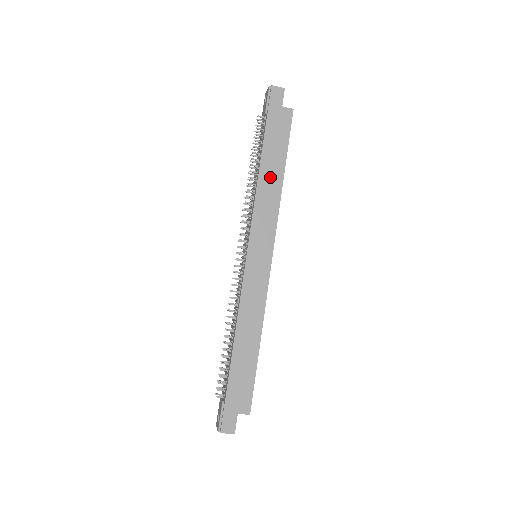
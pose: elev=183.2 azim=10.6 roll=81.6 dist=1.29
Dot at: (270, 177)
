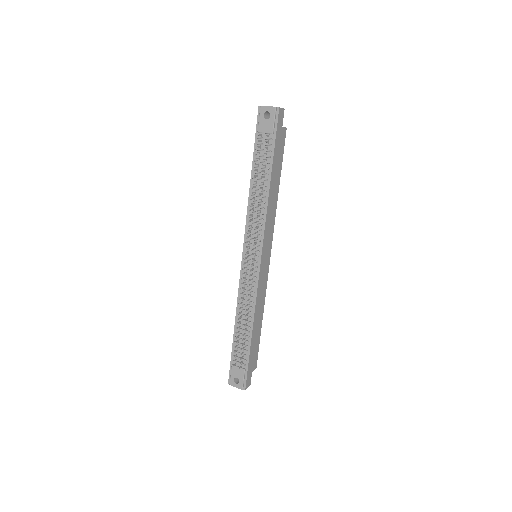
Dot at: (274, 192)
